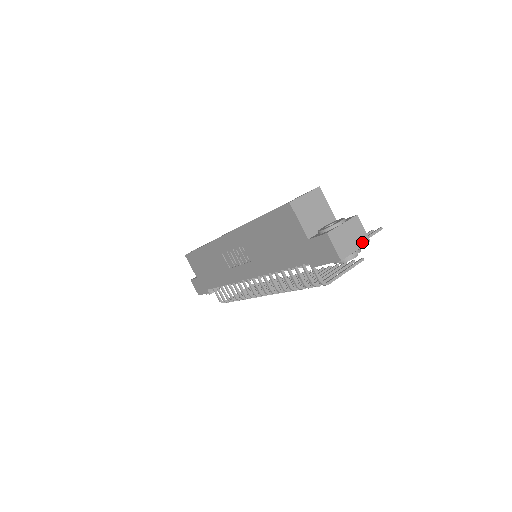
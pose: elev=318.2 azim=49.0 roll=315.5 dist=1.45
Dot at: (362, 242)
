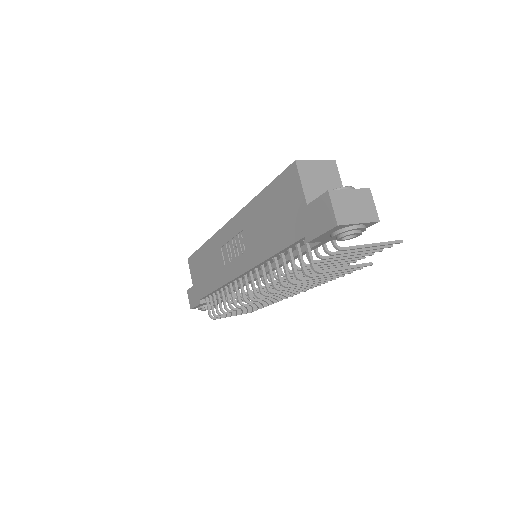
Dot at: (369, 218)
